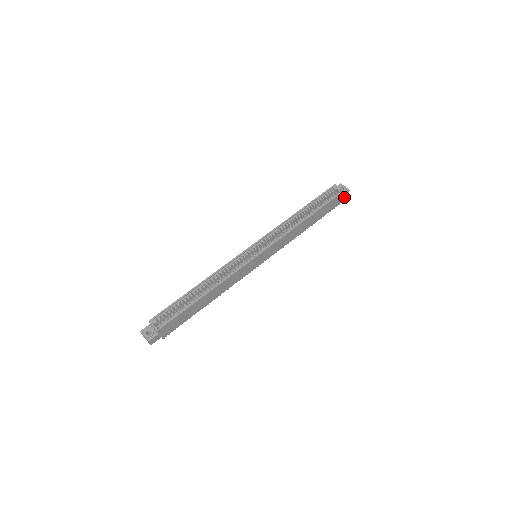
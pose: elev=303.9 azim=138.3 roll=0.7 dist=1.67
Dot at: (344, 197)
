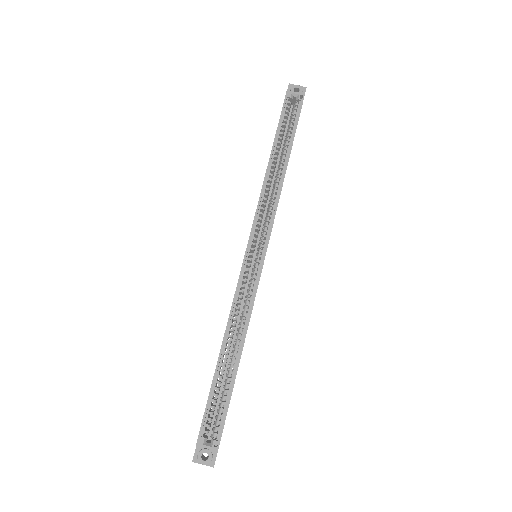
Dot at: occluded
